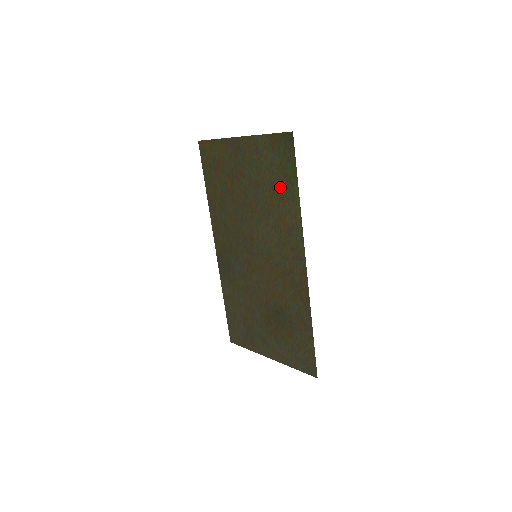
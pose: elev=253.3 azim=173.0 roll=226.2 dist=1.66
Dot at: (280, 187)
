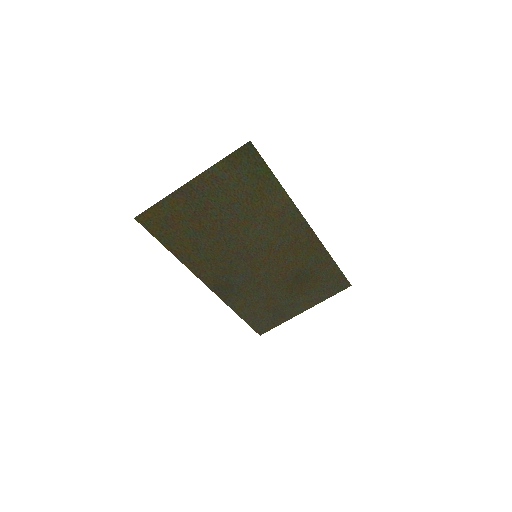
Dot at: (257, 190)
